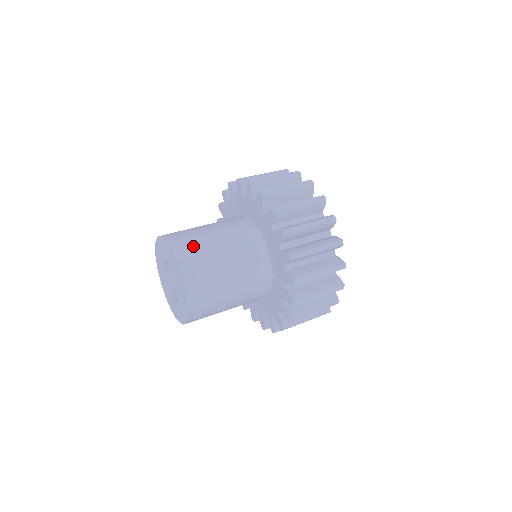
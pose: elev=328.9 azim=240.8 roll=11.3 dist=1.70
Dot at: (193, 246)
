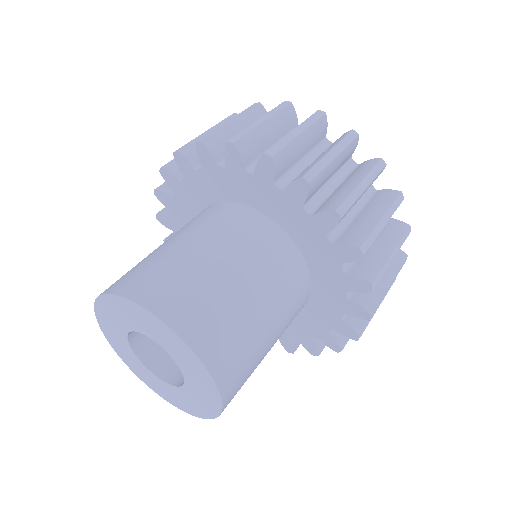
Dot at: (189, 292)
